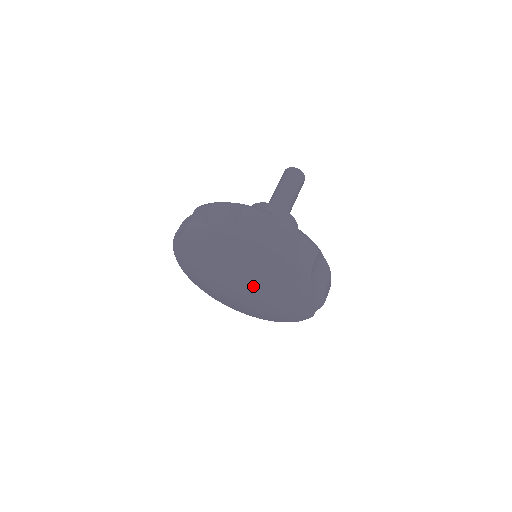
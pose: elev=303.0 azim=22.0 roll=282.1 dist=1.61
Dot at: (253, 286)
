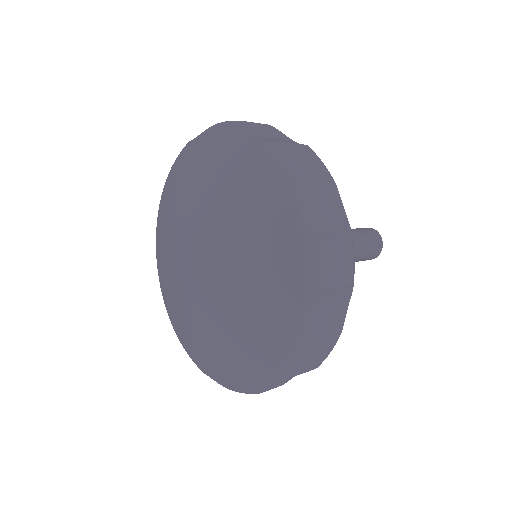
Dot at: (201, 224)
